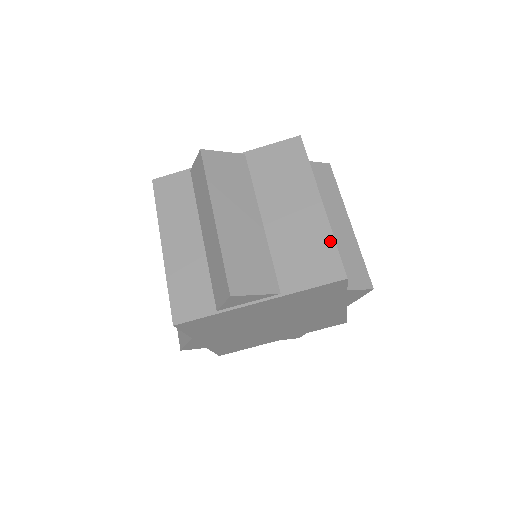
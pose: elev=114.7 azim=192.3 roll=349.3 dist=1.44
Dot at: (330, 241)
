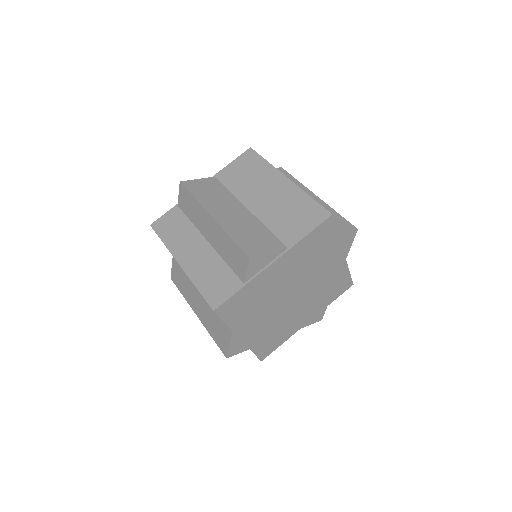
Dot at: (307, 198)
